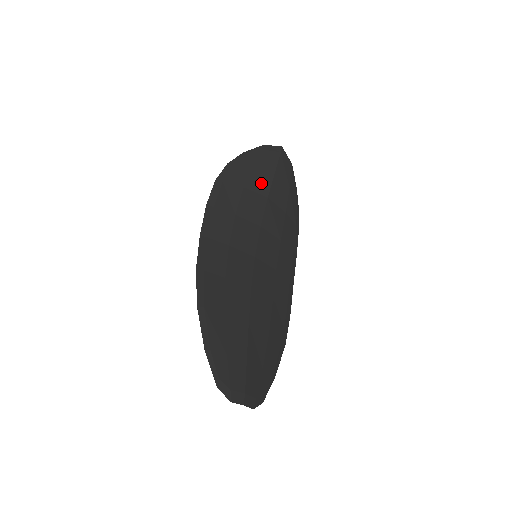
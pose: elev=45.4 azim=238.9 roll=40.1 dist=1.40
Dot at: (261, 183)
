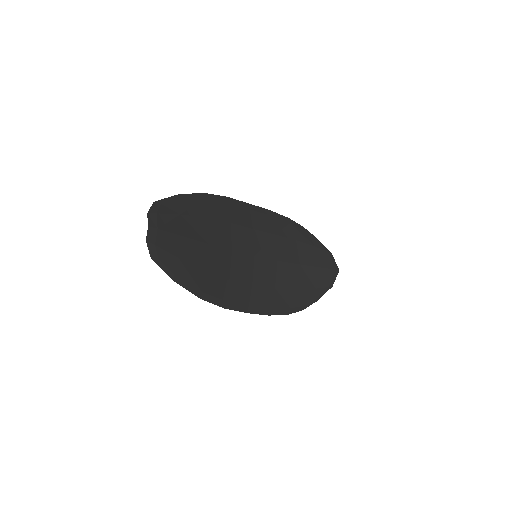
Dot at: (306, 256)
